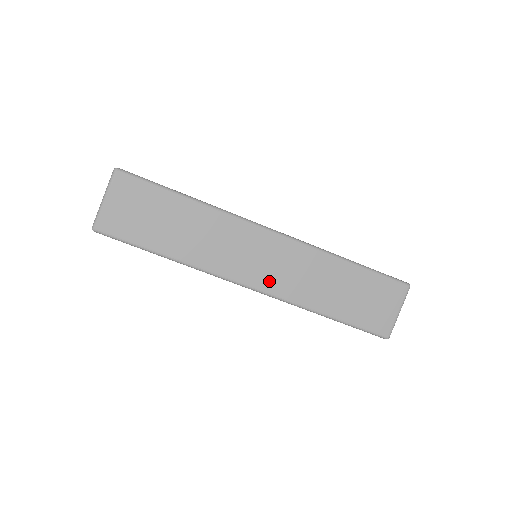
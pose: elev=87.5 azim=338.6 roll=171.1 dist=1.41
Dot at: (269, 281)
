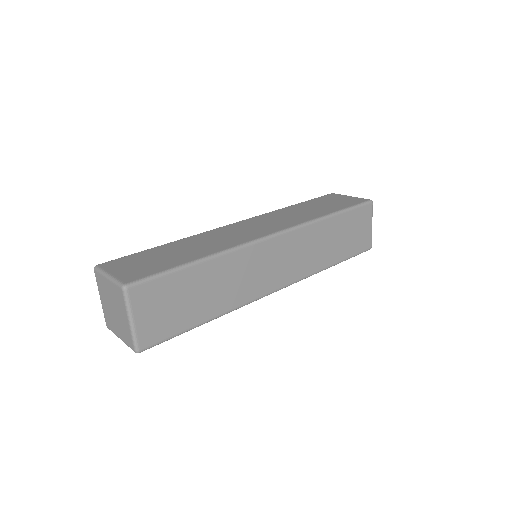
Dot at: (289, 274)
